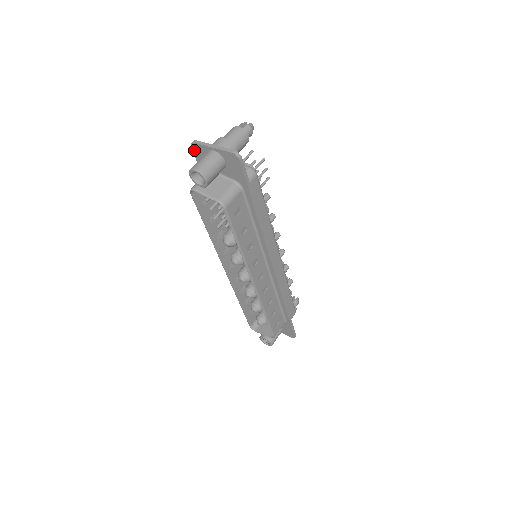
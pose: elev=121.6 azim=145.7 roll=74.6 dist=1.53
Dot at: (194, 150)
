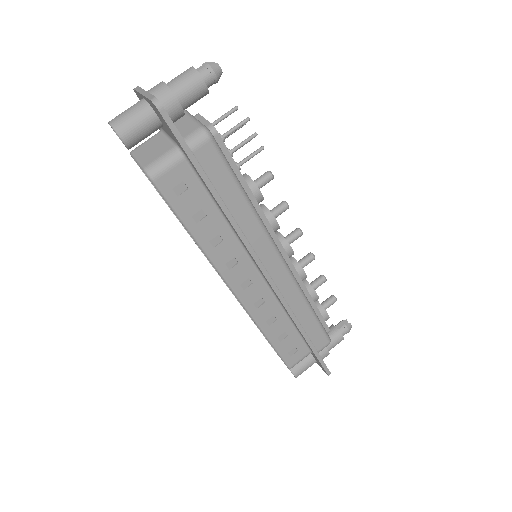
Dot at: occluded
